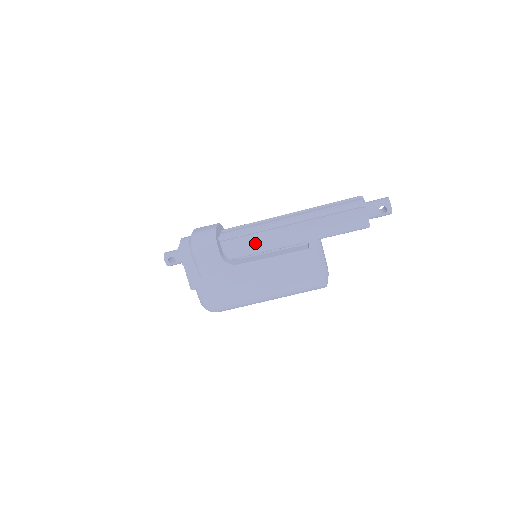
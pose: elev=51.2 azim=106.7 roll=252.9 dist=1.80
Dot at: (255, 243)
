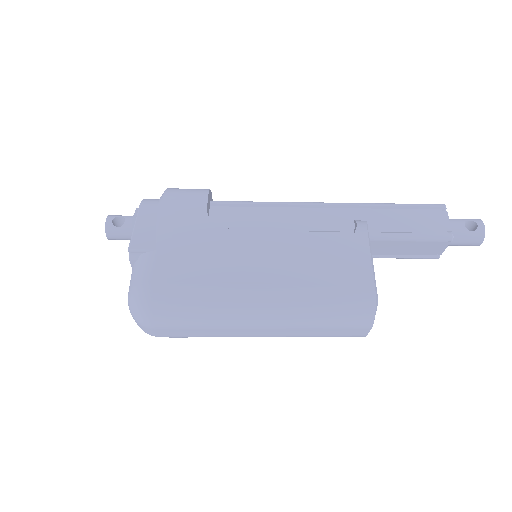
Dot at: (265, 220)
